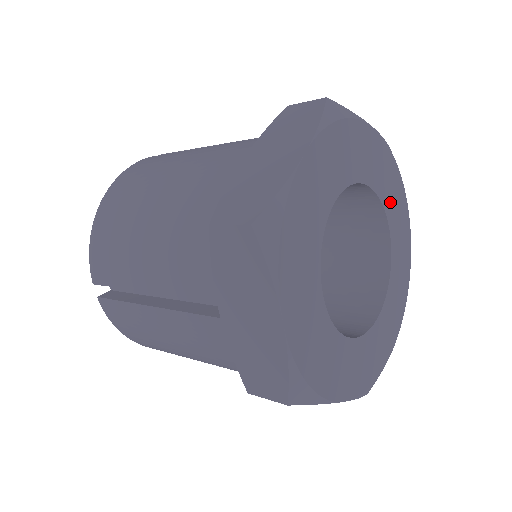
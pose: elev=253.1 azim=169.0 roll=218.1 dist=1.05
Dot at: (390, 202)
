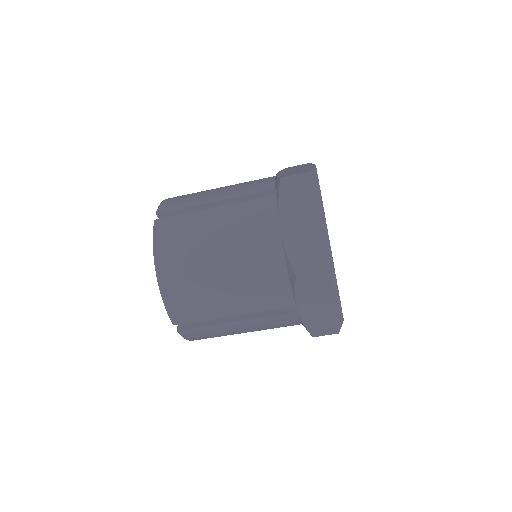
Dot at: occluded
